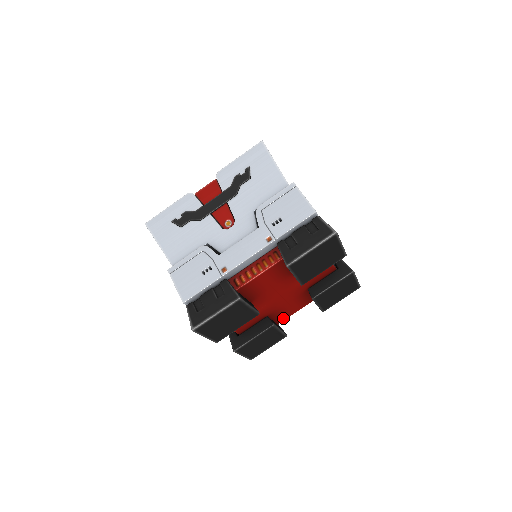
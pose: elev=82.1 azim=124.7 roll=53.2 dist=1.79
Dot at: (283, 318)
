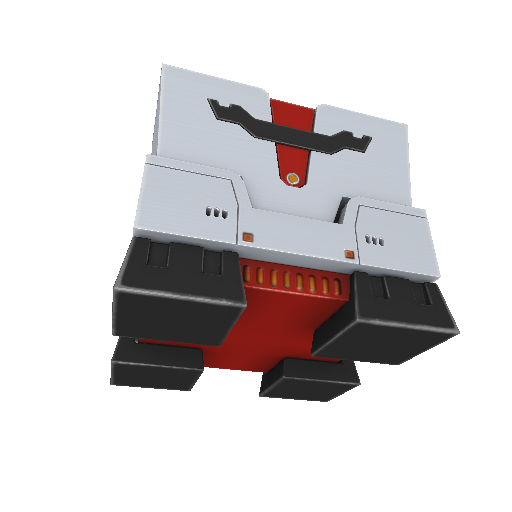
Dot at: (208, 364)
